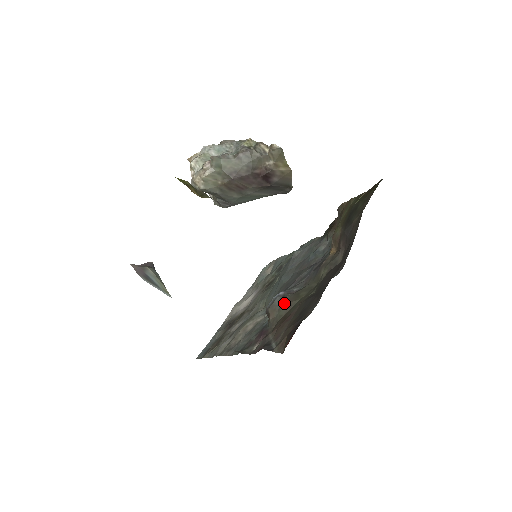
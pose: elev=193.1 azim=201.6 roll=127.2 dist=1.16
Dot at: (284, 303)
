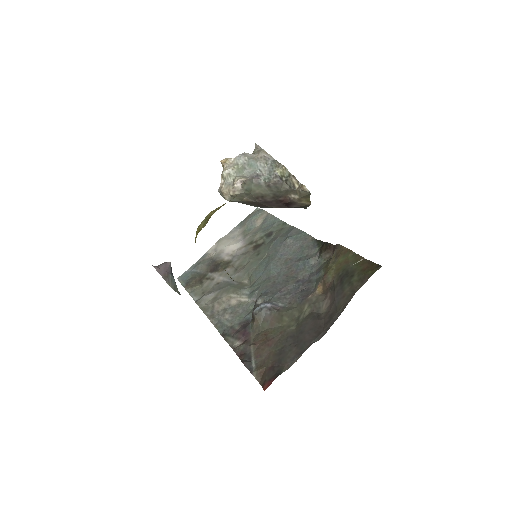
Dot at: (269, 318)
